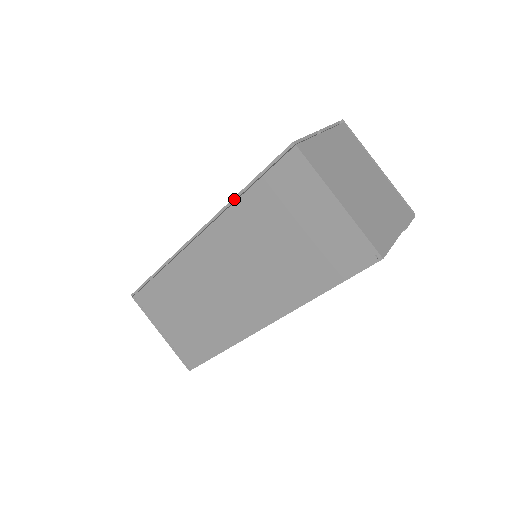
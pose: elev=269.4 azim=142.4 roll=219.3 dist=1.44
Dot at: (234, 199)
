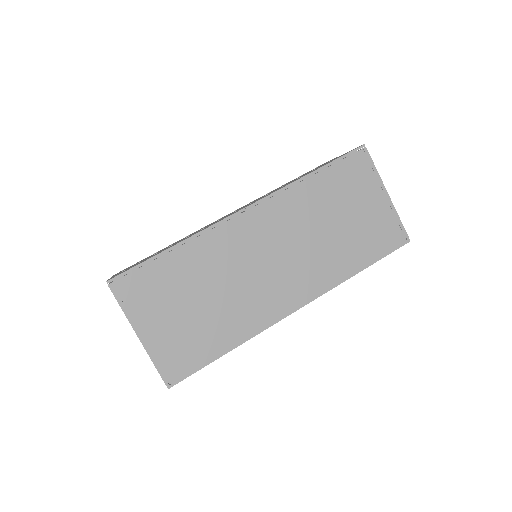
Dot at: (302, 179)
